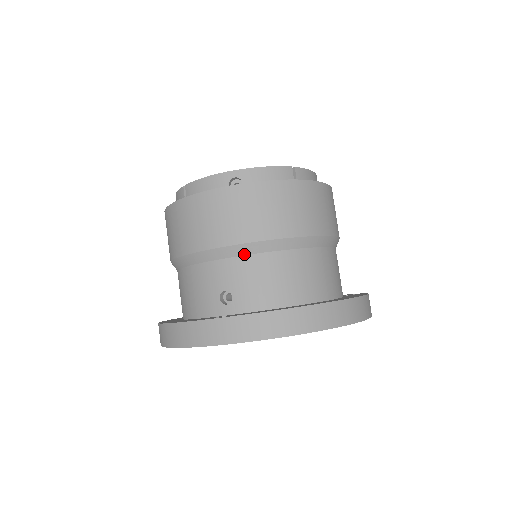
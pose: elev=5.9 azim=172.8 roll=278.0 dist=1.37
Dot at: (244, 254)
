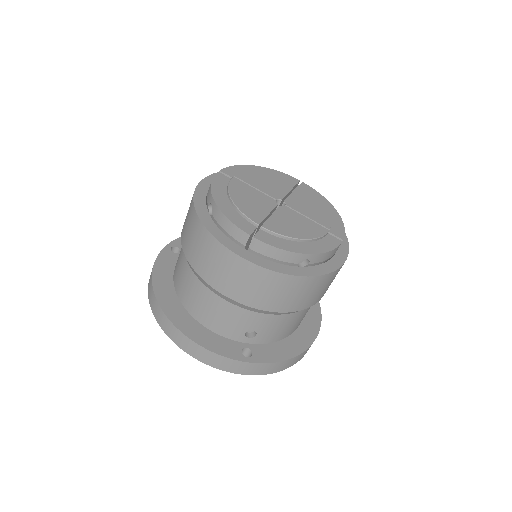
Dot at: (282, 314)
